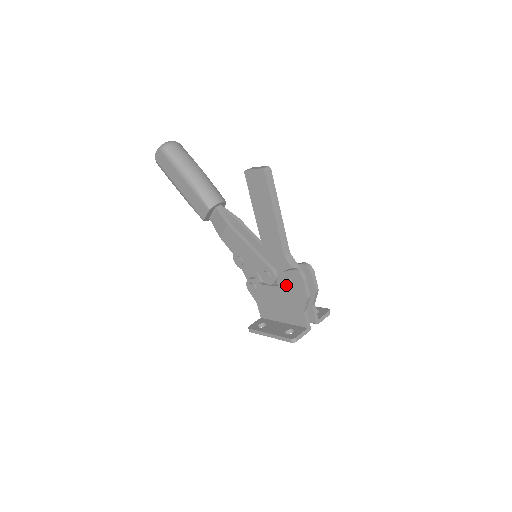
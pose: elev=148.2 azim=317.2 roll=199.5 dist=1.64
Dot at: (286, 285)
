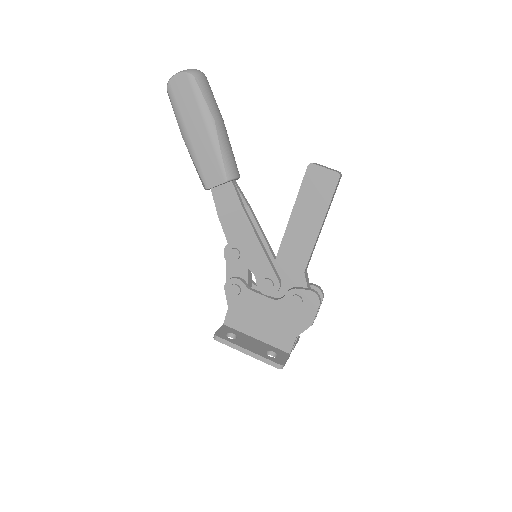
Dot at: (292, 303)
